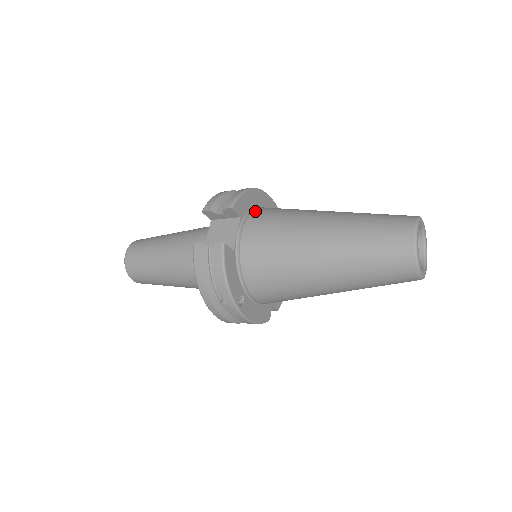
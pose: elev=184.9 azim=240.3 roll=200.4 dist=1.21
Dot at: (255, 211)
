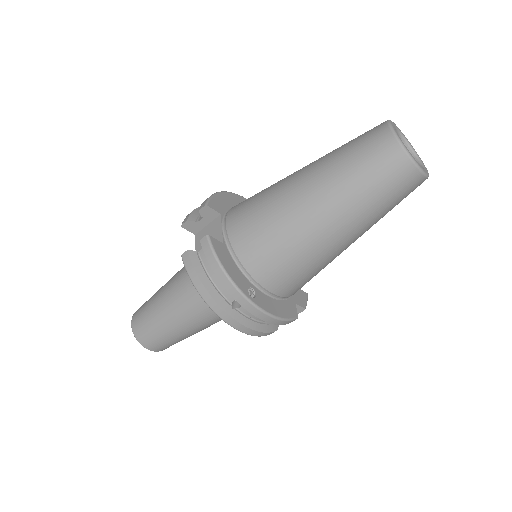
Dot at: (234, 206)
